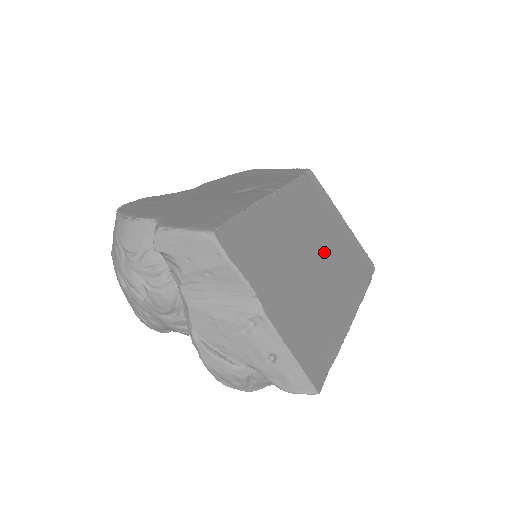
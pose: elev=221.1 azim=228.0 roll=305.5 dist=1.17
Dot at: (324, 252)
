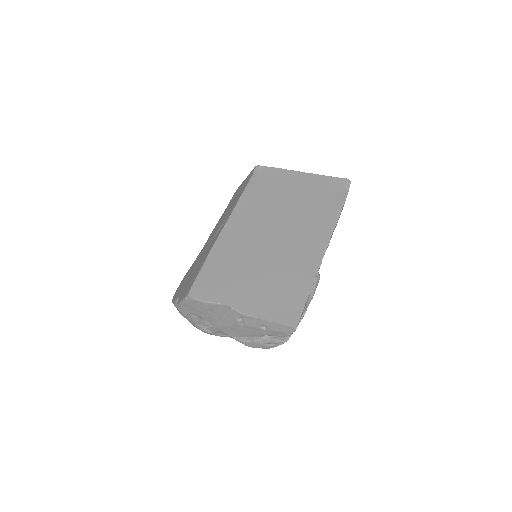
Dot at: (284, 223)
